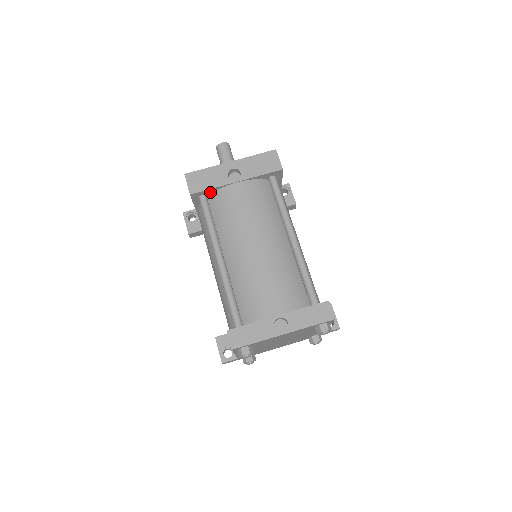
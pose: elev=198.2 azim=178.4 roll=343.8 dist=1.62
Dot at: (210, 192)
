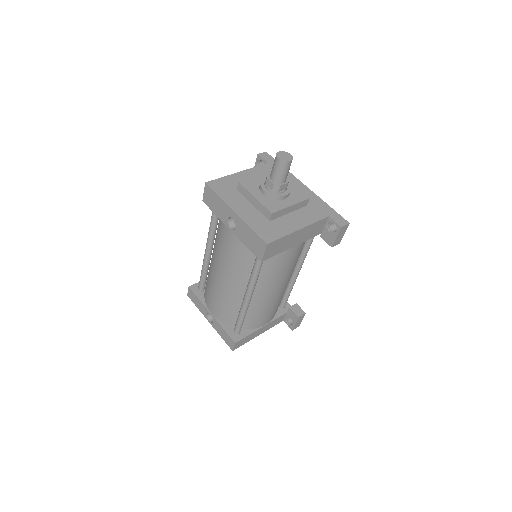
Dot at: occluded
